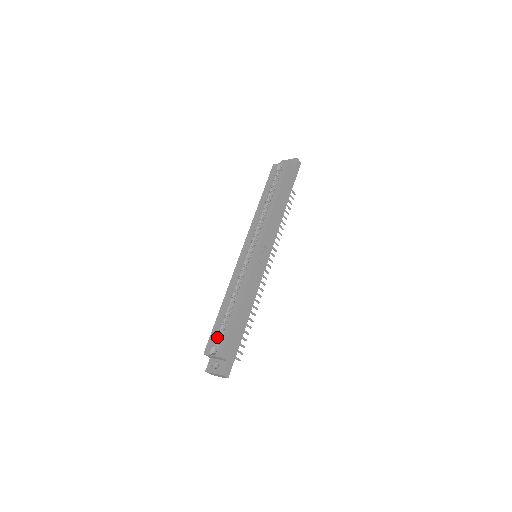
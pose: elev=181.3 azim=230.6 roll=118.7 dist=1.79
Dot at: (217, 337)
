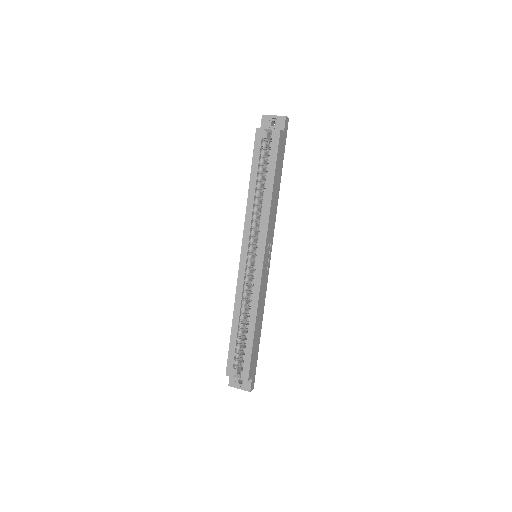
Dot at: (236, 357)
